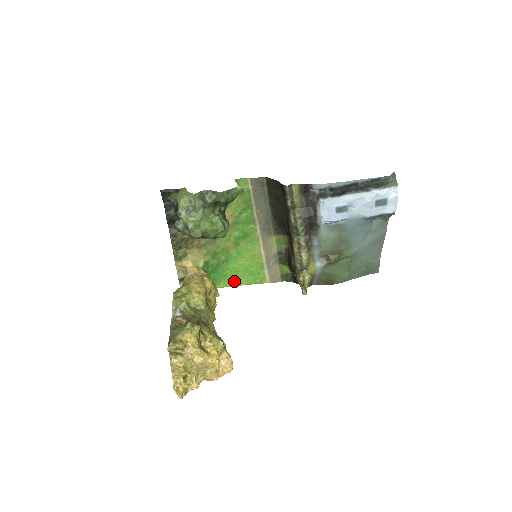
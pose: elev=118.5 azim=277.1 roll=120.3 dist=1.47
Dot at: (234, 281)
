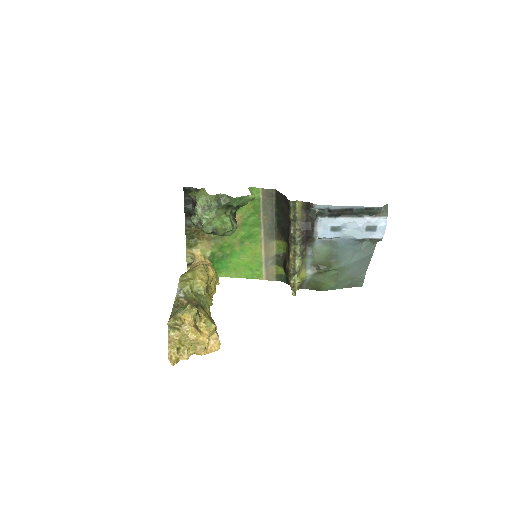
Dot at: (234, 273)
